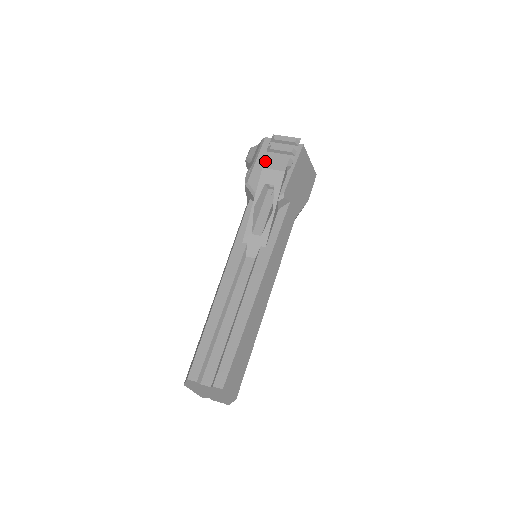
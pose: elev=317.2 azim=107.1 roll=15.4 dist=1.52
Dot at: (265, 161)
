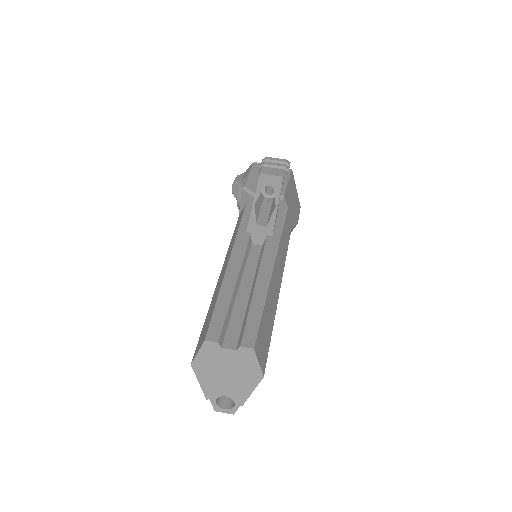
Dot at: (261, 170)
